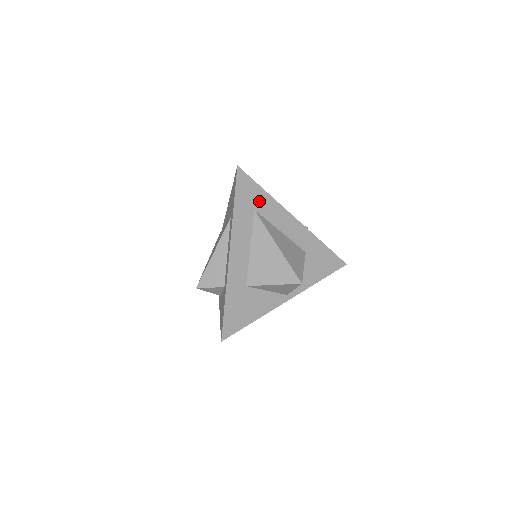
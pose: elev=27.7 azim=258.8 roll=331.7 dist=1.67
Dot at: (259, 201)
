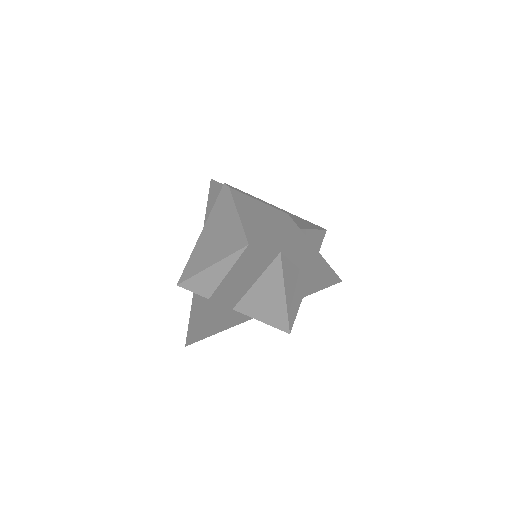
Dot at: (291, 244)
